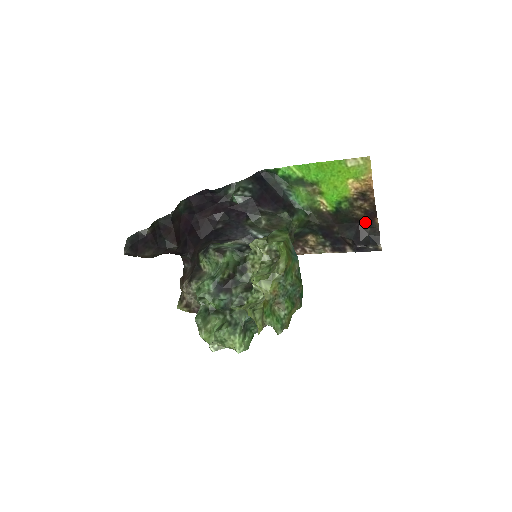
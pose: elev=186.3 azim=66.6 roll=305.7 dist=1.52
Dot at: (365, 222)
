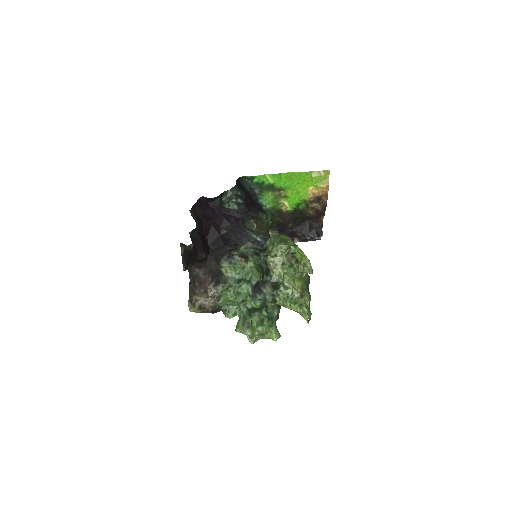
Dot at: (314, 219)
